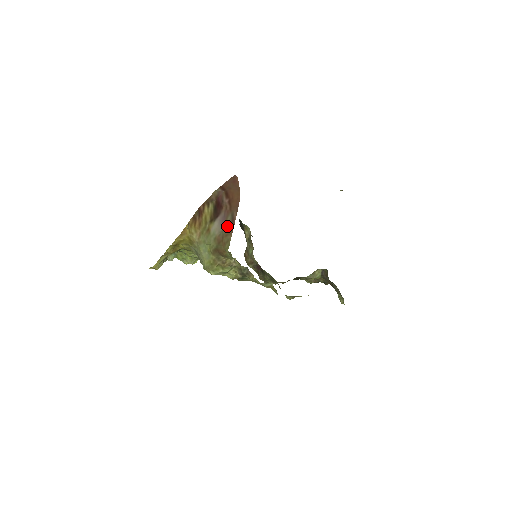
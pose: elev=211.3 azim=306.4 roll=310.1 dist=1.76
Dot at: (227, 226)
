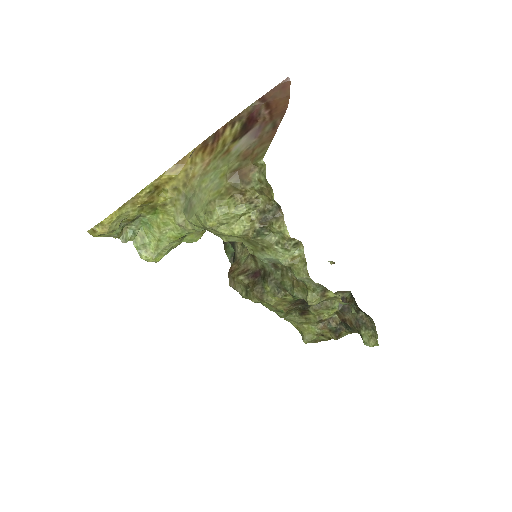
Dot at: (264, 135)
